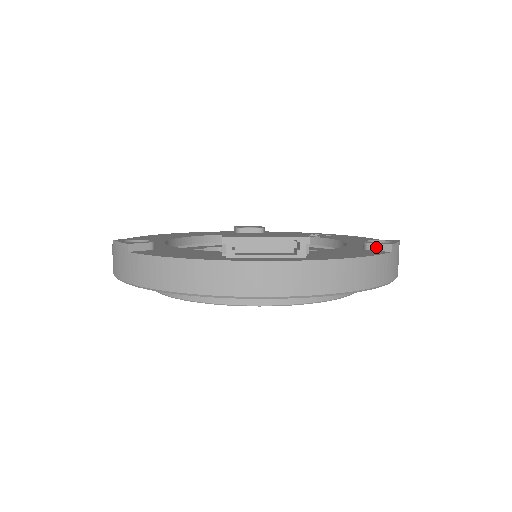
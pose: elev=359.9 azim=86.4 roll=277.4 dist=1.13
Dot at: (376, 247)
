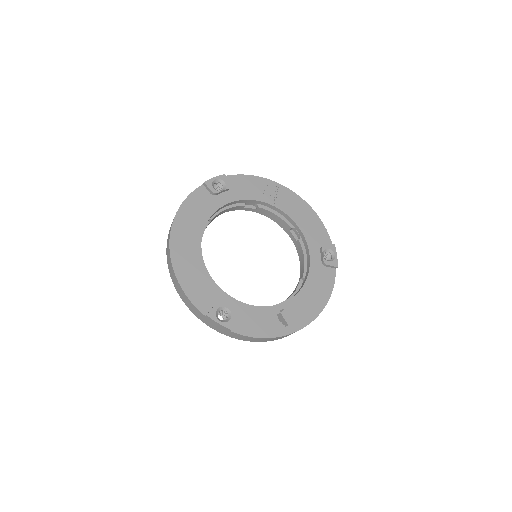
Dot at: (330, 266)
